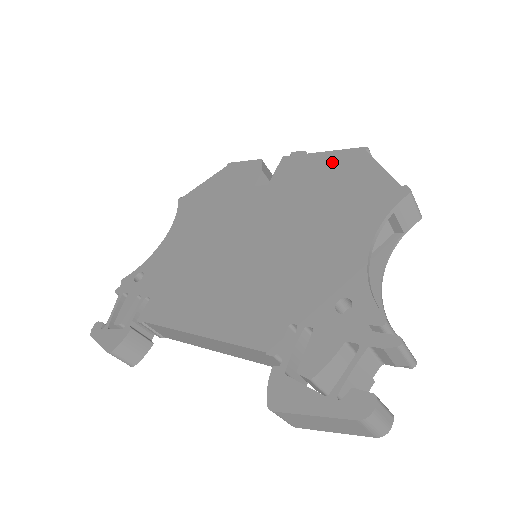
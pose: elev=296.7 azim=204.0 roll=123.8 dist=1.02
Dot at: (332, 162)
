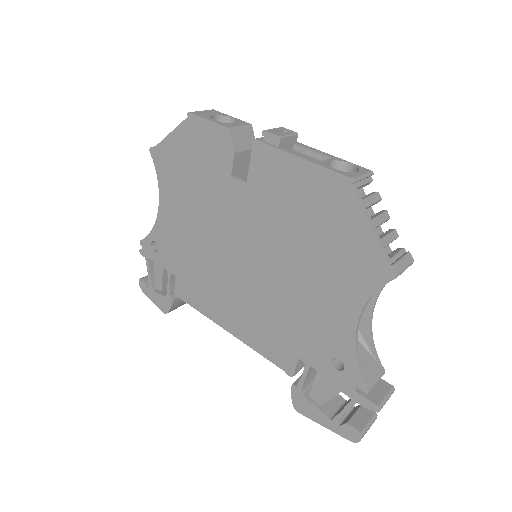
Dot at: (314, 185)
